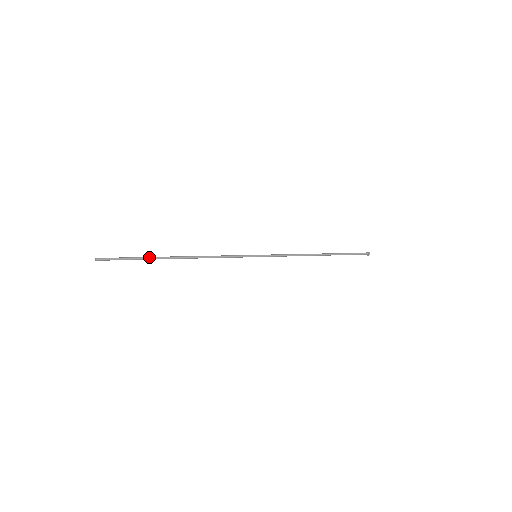
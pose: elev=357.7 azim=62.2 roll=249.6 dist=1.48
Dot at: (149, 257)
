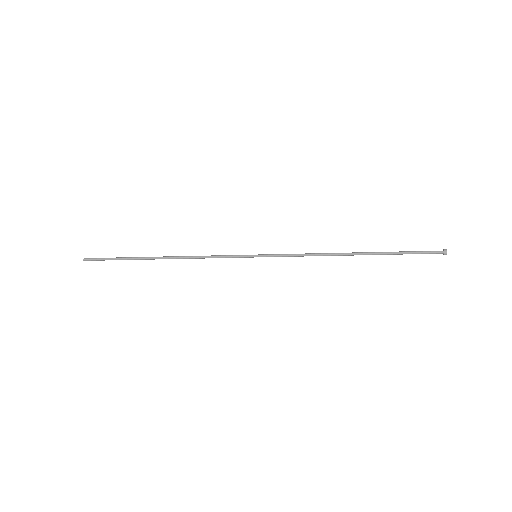
Dot at: (132, 258)
